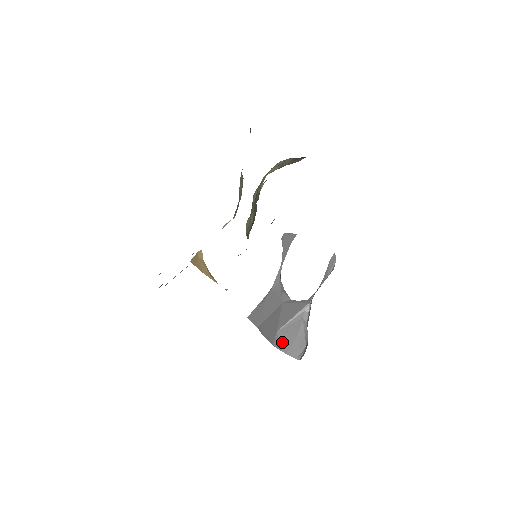
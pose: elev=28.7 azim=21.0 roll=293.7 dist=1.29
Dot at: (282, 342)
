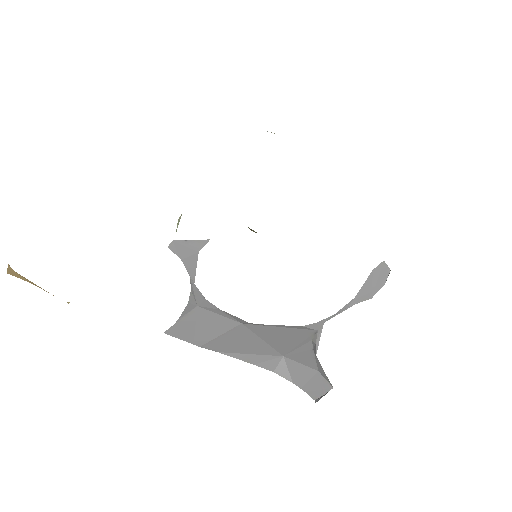
Dot at: (293, 372)
